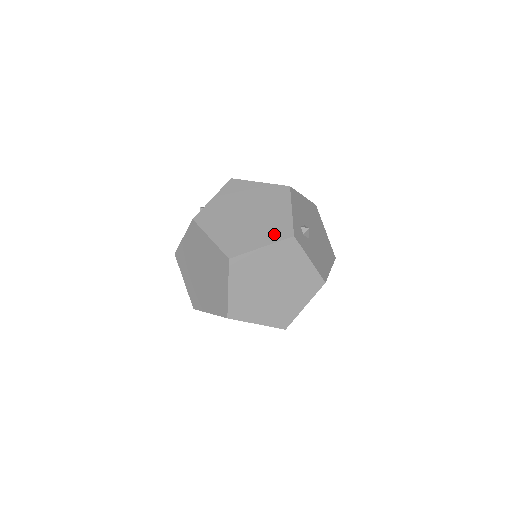
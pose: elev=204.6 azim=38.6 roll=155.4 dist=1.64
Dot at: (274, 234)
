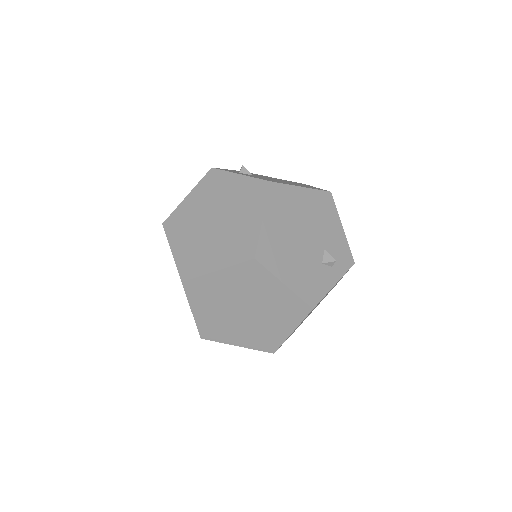
Dot at: occluded
